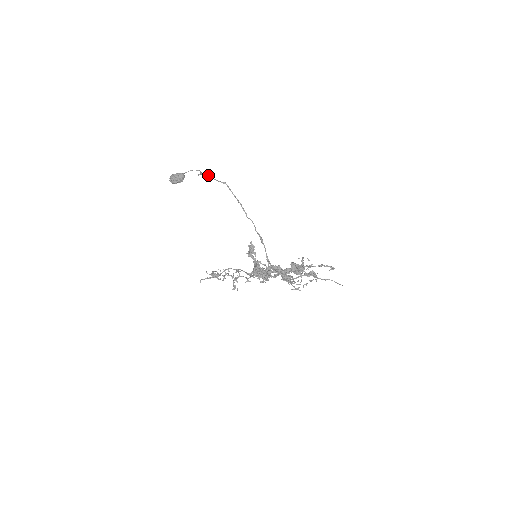
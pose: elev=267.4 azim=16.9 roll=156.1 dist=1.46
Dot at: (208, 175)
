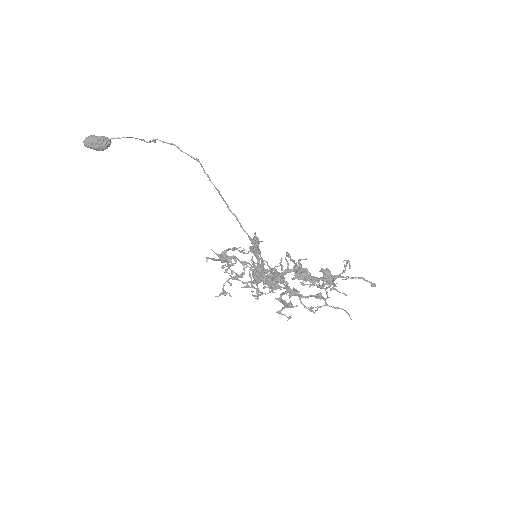
Dot at: (173, 144)
